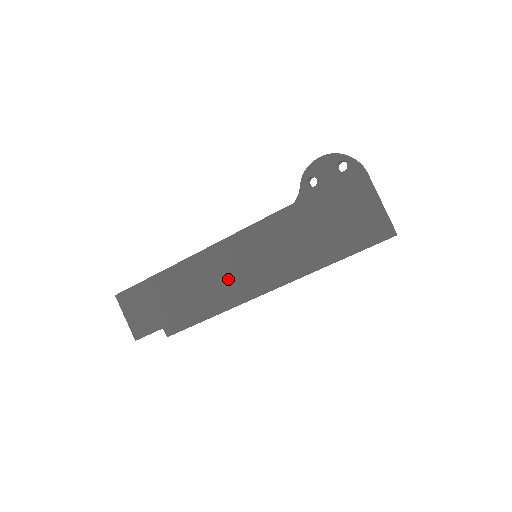
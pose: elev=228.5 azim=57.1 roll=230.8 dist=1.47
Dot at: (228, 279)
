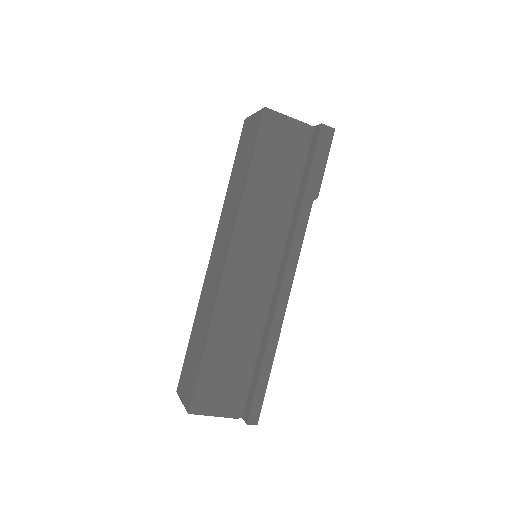
Dot at: (218, 270)
